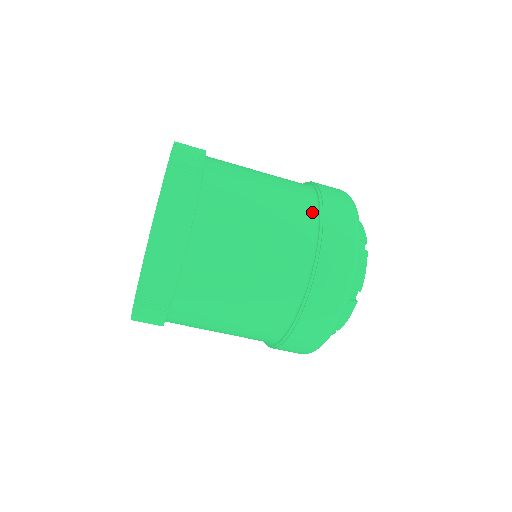
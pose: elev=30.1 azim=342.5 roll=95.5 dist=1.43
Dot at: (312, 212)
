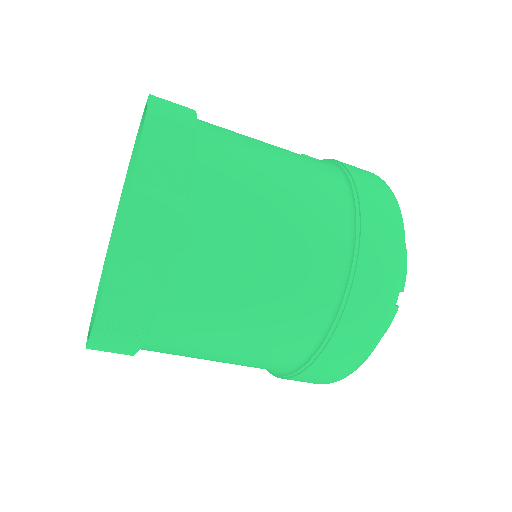
Dot at: (337, 276)
